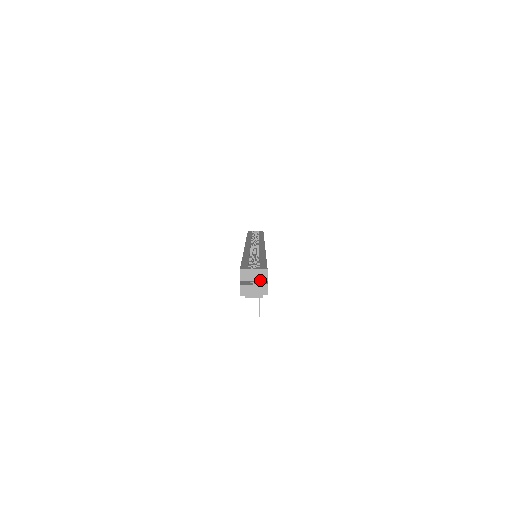
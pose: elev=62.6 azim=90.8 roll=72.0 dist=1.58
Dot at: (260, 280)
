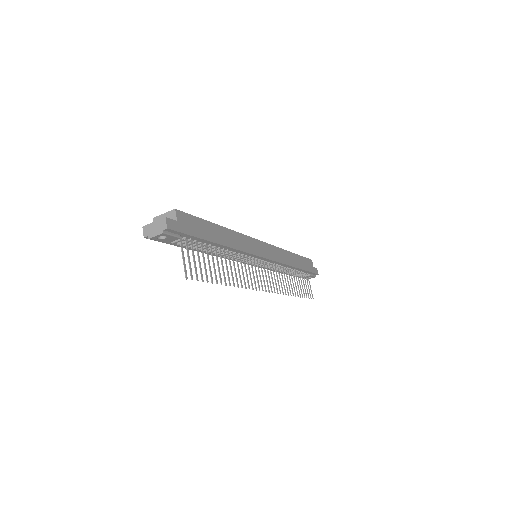
Dot at: occluded
